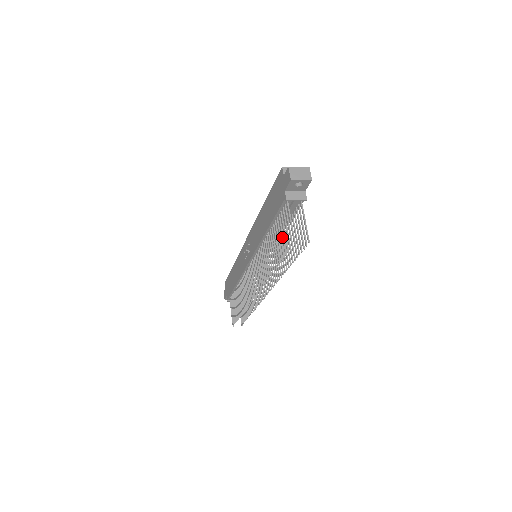
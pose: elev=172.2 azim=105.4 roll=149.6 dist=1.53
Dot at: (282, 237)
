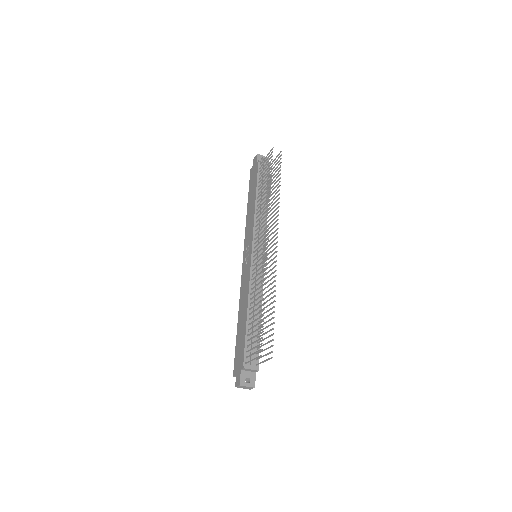
Dot at: (266, 170)
